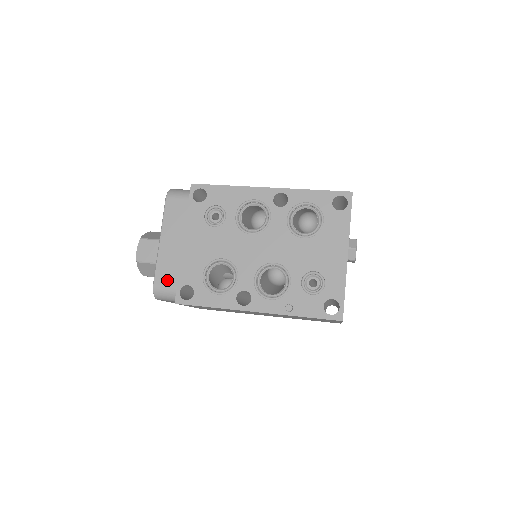
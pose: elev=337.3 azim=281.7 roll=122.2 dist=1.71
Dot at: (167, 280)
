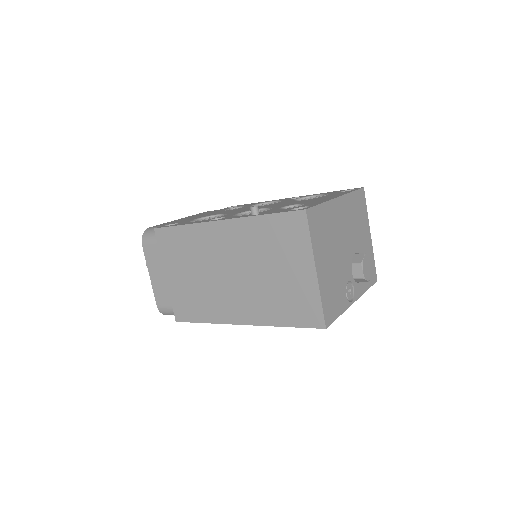
Dot at: (162, 225)
